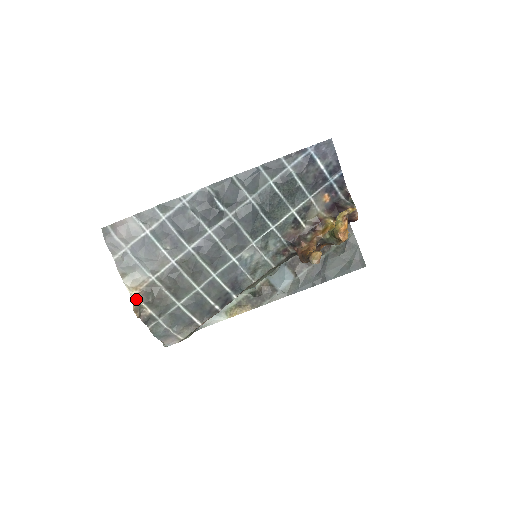
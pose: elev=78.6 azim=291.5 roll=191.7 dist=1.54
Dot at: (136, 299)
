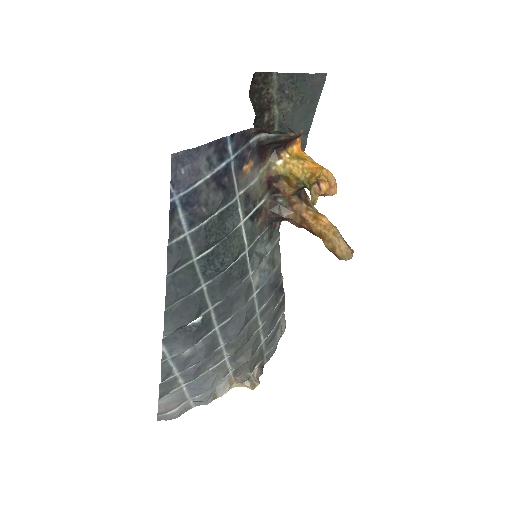
Dot at: (241, 383)
